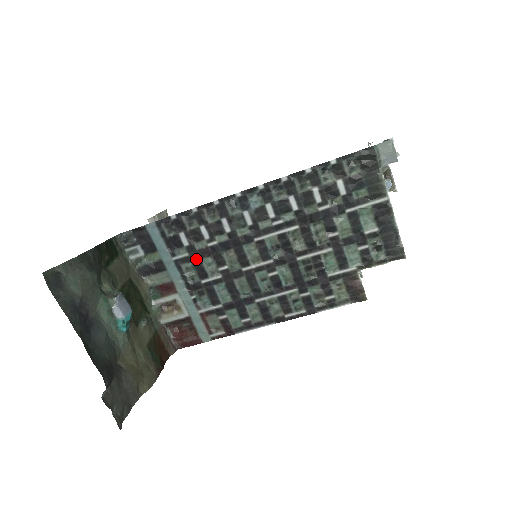
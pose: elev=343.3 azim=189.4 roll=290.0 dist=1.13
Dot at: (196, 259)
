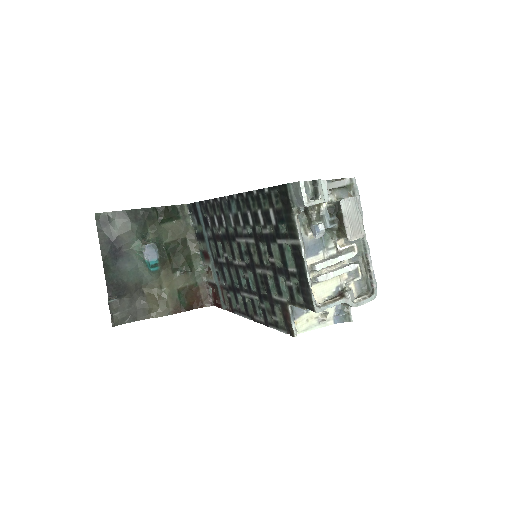
Dot at: (215, 240)
